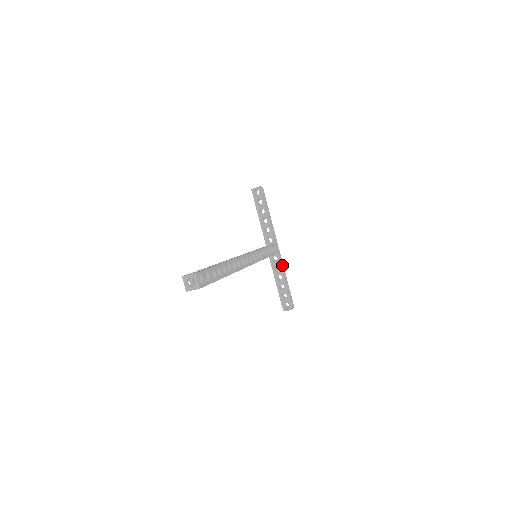
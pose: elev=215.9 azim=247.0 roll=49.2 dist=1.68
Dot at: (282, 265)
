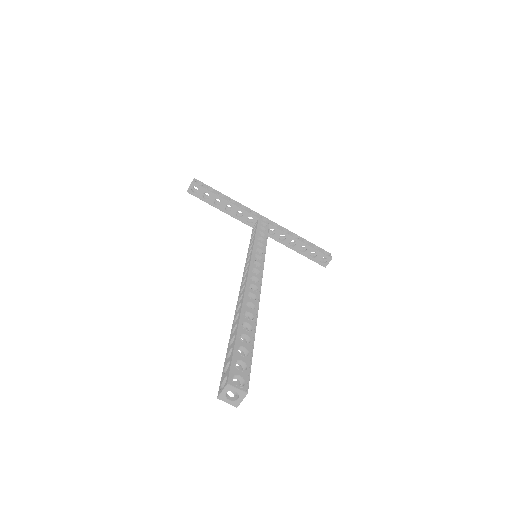
Dot at: (283, 229)
